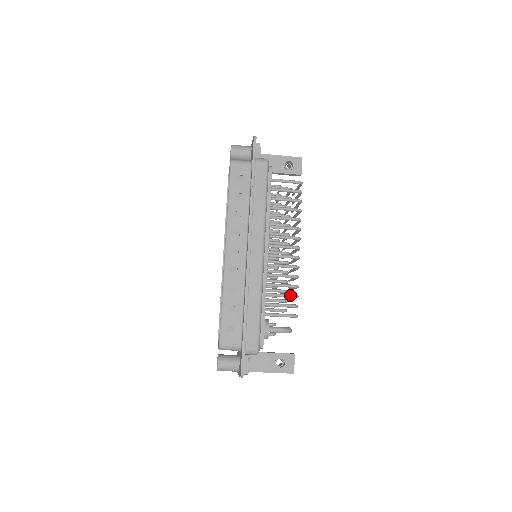
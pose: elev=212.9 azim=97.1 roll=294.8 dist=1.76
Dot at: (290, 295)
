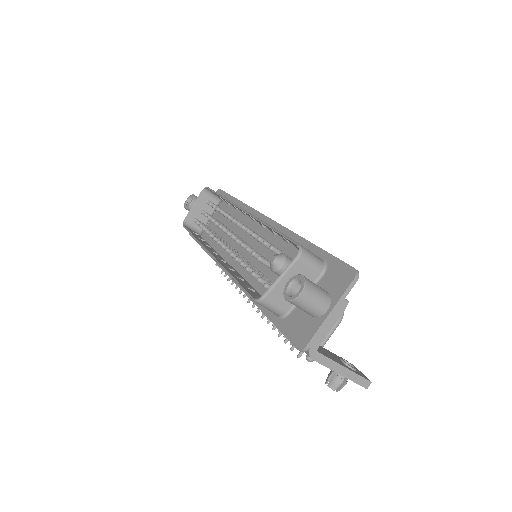
Dot at: occluded
